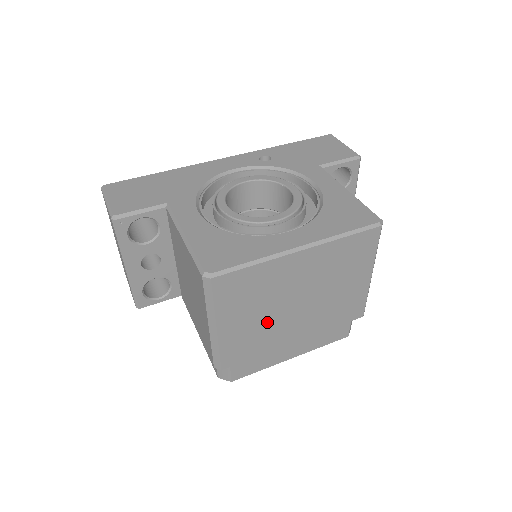
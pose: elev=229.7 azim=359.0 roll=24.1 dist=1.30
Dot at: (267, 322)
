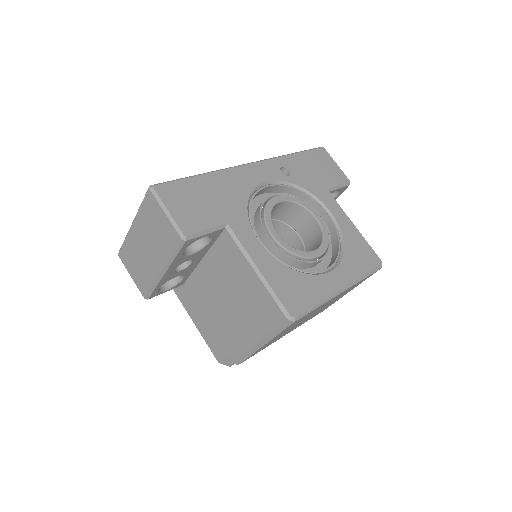
Dot at: occluded
